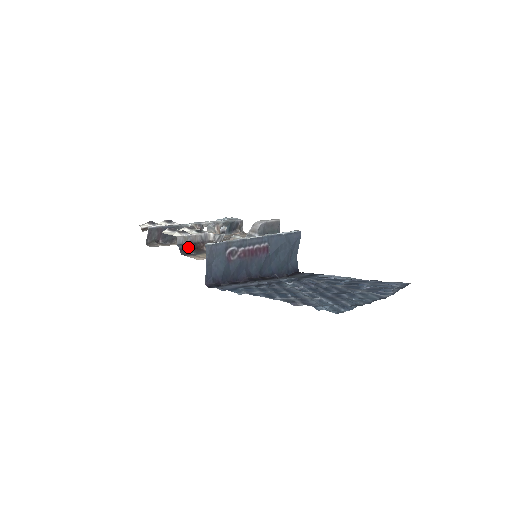
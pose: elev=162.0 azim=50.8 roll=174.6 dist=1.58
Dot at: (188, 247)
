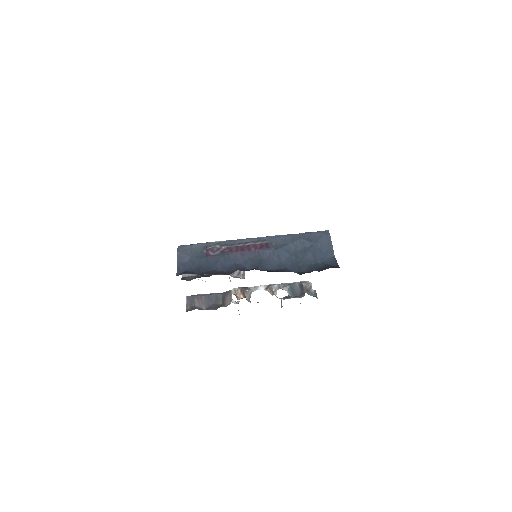
Dot at: (193, 277)
